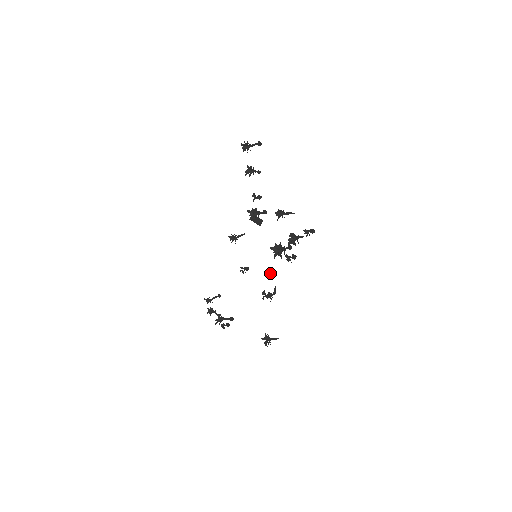
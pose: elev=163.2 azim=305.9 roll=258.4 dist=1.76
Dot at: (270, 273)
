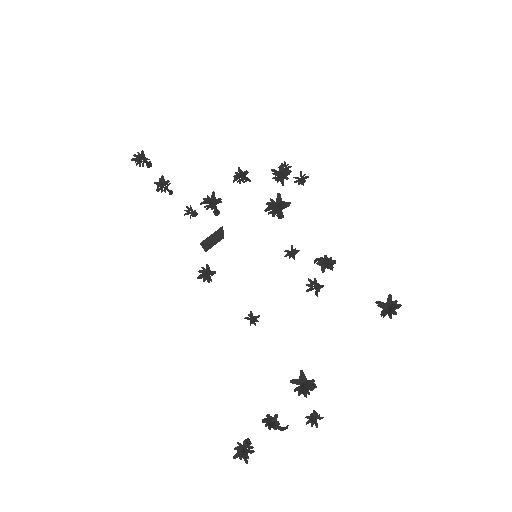
Dot at: (292, 254)
